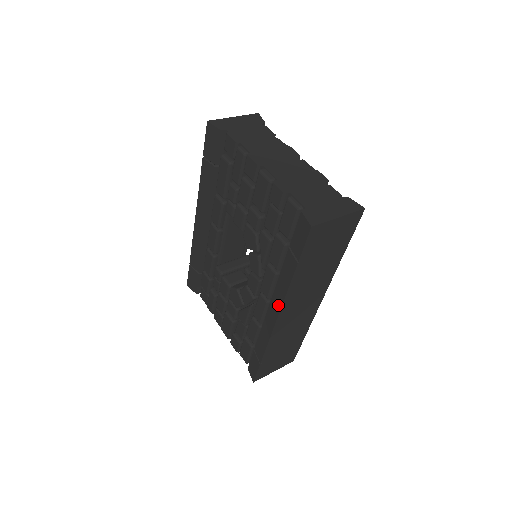
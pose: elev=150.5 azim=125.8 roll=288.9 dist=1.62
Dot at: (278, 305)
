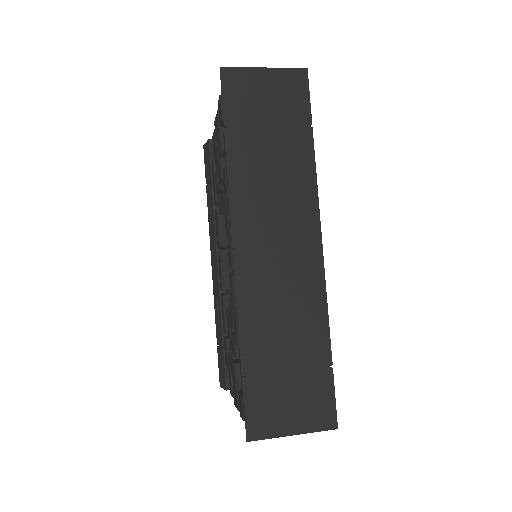
Dot at: (231, 225)
